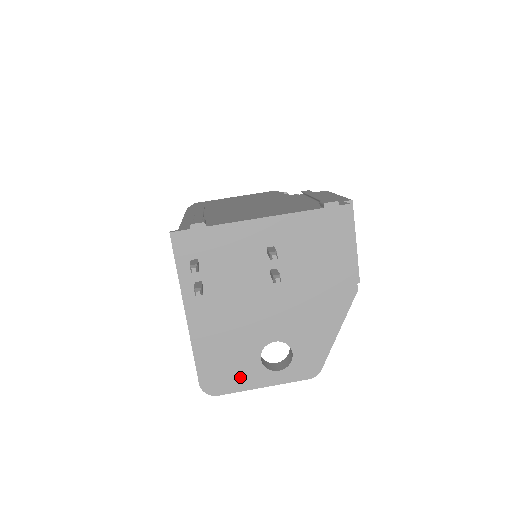
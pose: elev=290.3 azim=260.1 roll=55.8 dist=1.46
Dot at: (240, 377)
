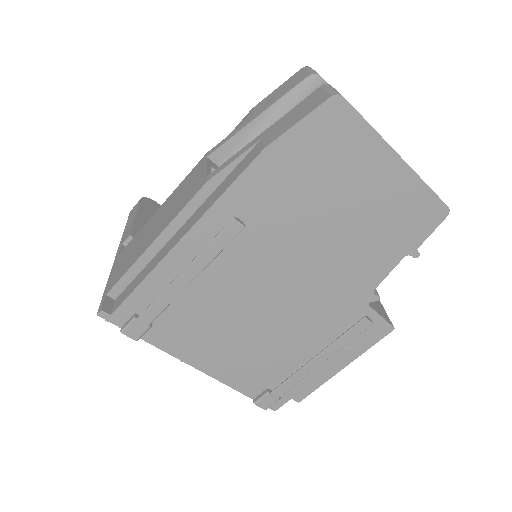
Dot at: occluded
